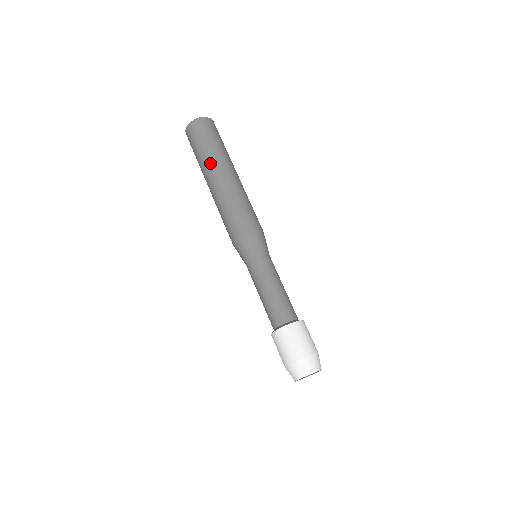
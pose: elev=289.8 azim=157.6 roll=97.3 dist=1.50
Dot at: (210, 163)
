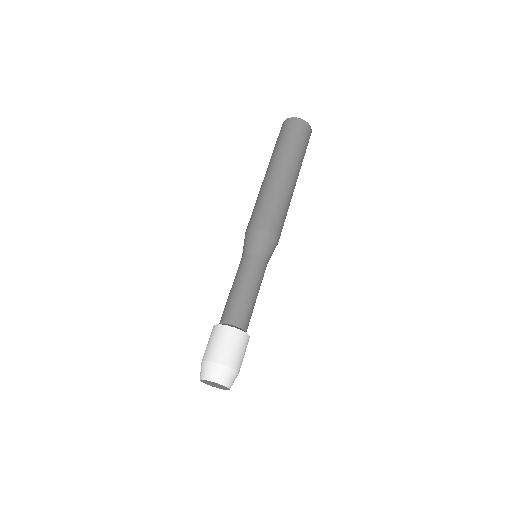
Dot at: (276, 158)
